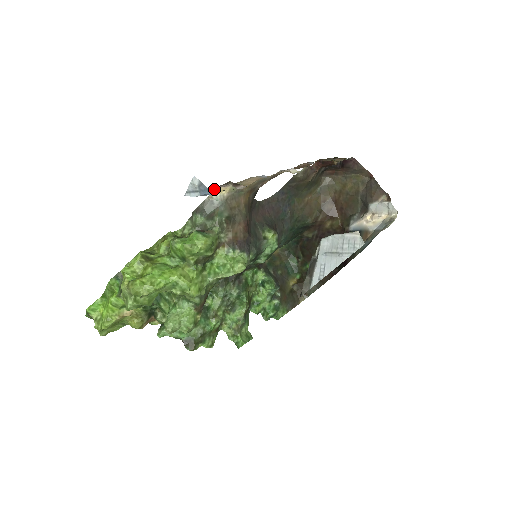
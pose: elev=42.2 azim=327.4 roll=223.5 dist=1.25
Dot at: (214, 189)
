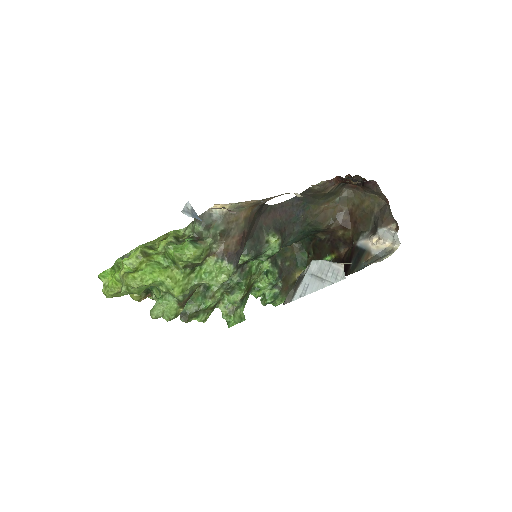
Dot at: (214, 205)
